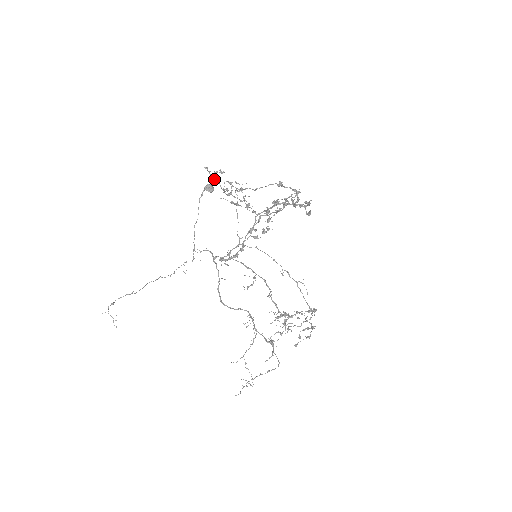
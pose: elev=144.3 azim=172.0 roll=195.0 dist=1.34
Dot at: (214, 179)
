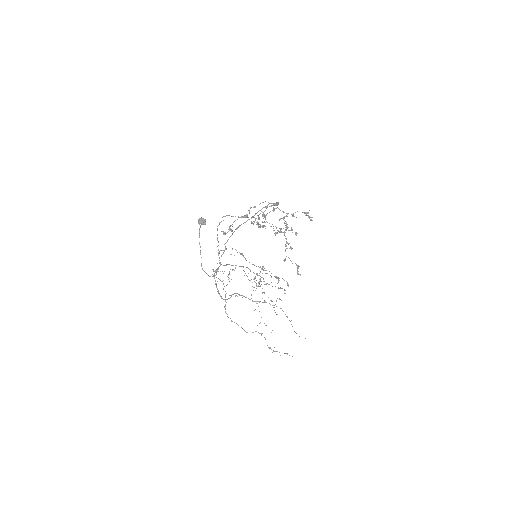
Dot at: occluded
